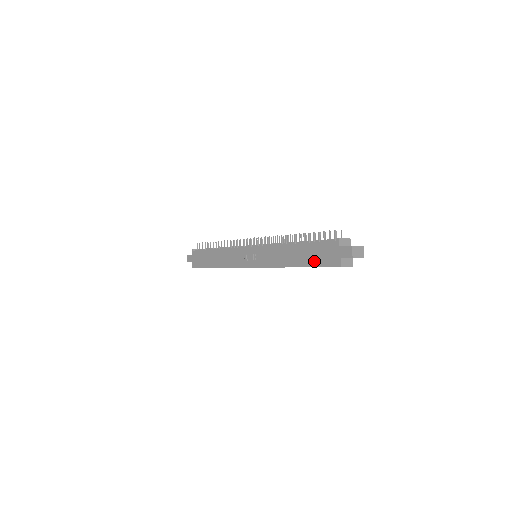
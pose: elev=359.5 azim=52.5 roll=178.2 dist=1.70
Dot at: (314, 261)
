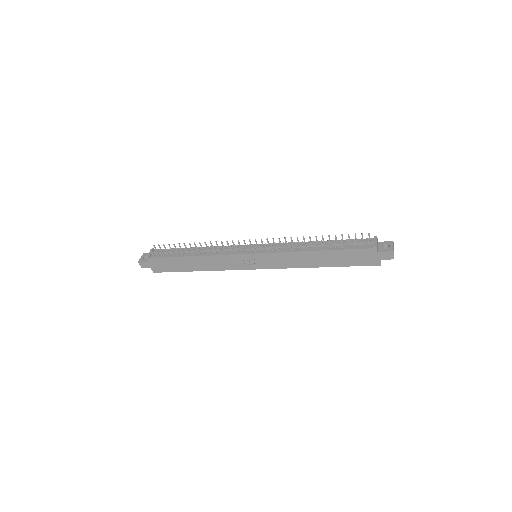
Dot at: (347, 263)
